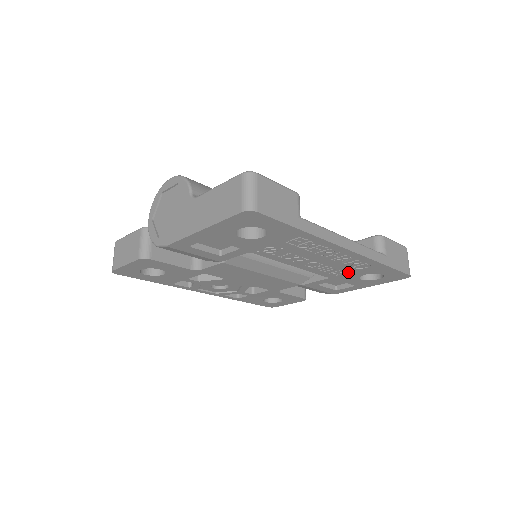
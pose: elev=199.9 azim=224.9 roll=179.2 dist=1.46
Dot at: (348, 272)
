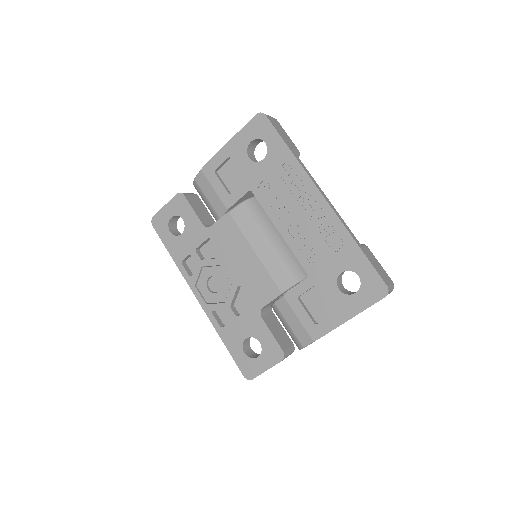
Dot at: (325, 261)
